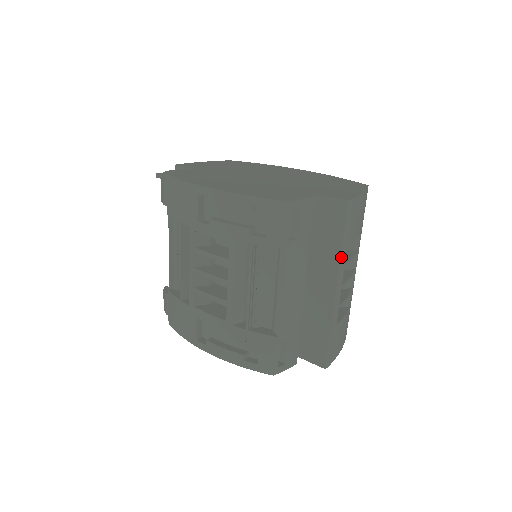
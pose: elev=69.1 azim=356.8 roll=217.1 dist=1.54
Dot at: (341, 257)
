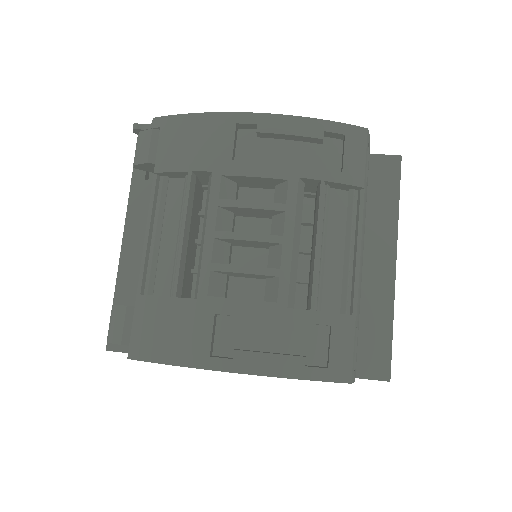
Dot at: (397, 222)
